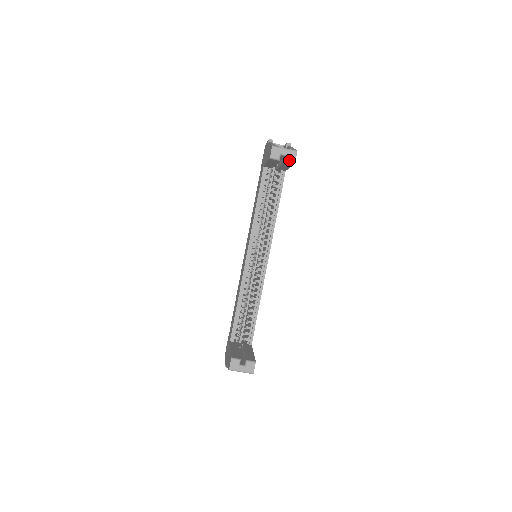
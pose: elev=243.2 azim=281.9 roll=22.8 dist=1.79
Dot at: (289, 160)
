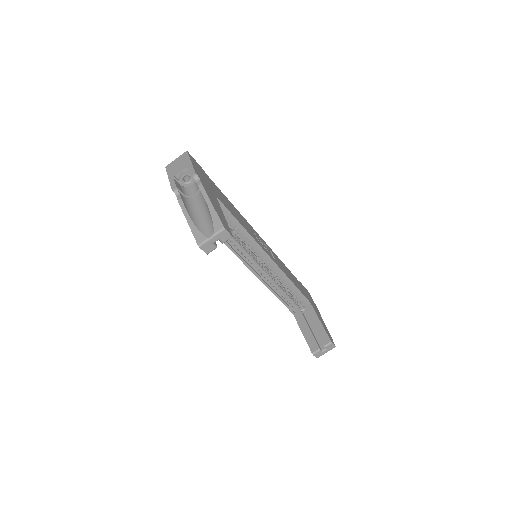
Dot at: (225, 240)
